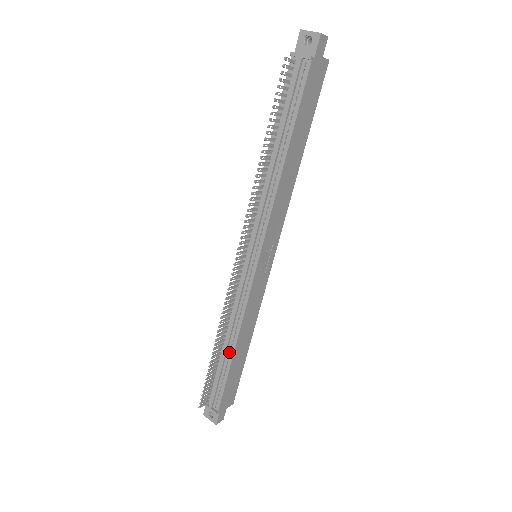
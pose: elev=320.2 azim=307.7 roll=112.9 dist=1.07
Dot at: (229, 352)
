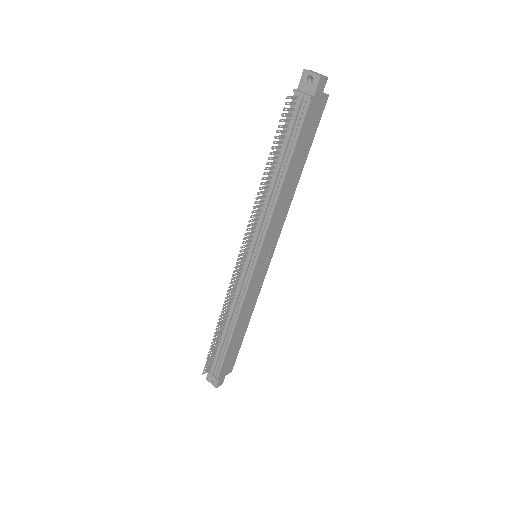
Dot at: (229, 332)
